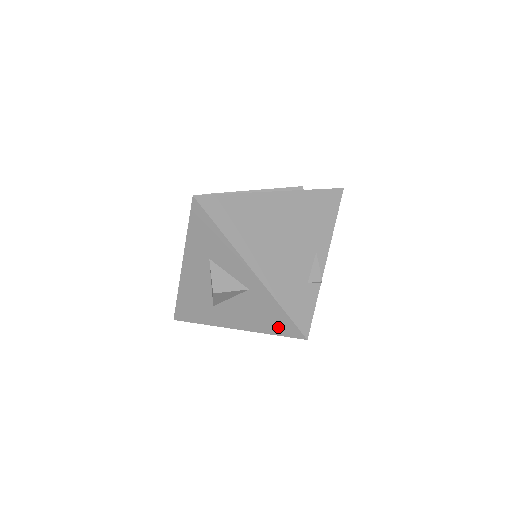
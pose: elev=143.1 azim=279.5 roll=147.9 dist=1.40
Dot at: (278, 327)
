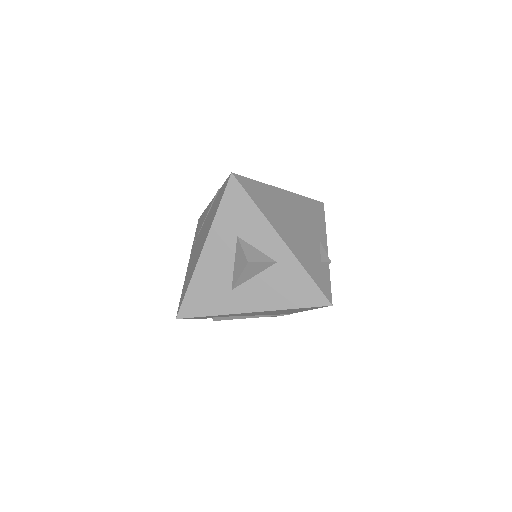
Dot at: (303, 298)
